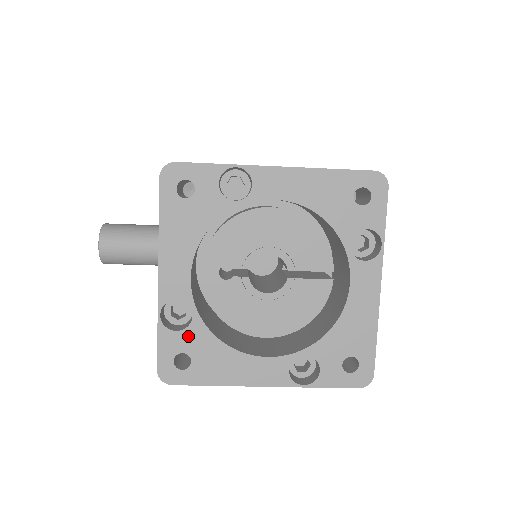
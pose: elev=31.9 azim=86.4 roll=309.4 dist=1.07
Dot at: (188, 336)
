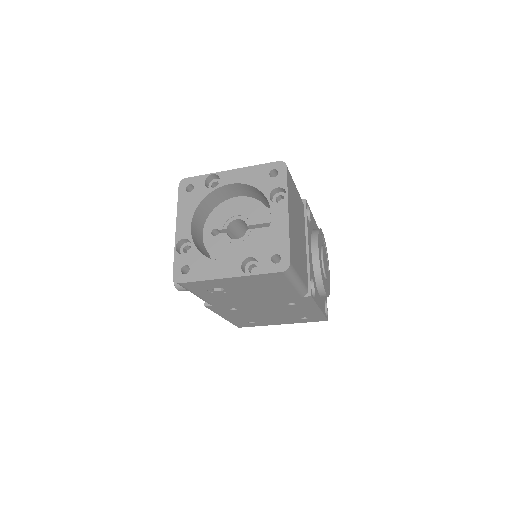
Dot at: (189, 256)
